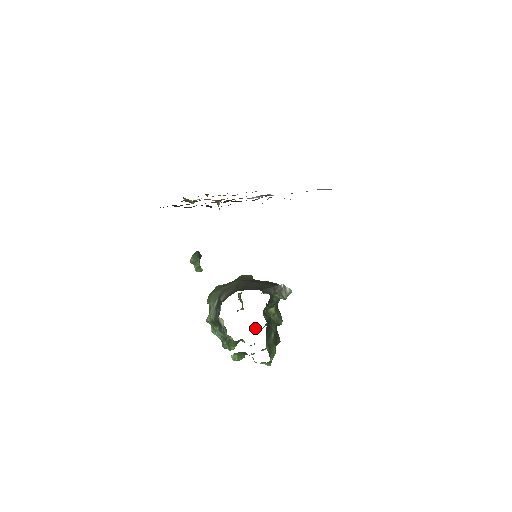
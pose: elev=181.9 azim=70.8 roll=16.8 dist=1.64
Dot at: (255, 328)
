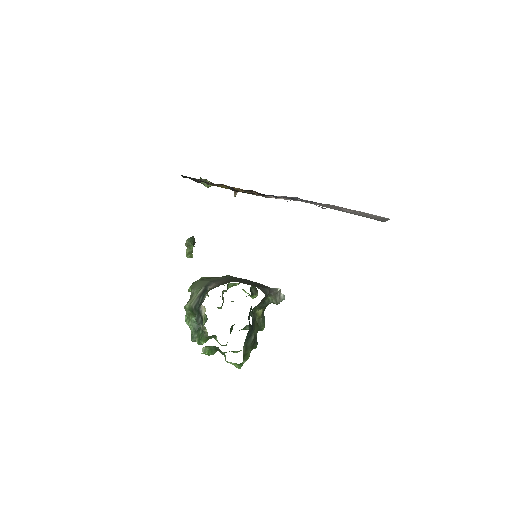
Dot at: (231, 329)
